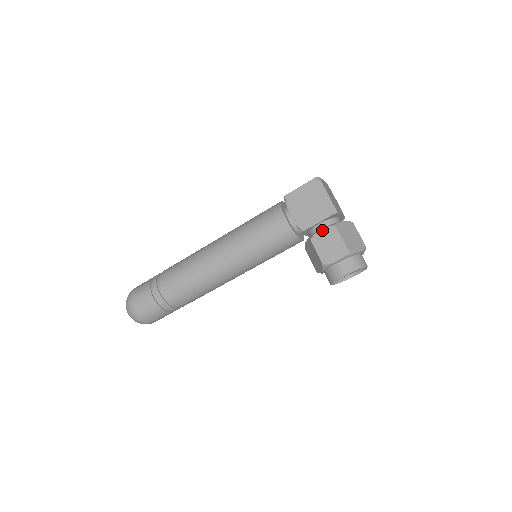
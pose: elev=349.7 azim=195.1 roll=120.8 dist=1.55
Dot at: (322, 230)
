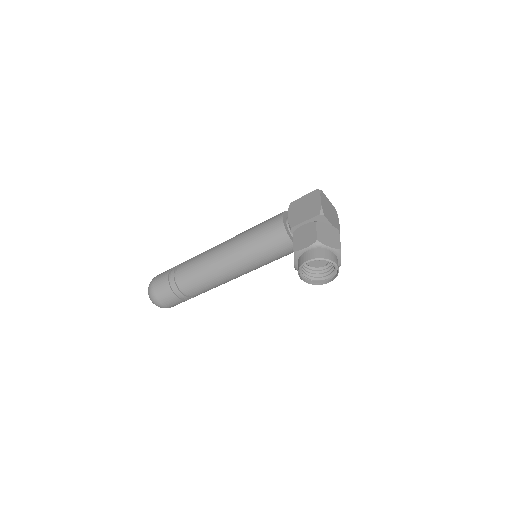
Dot at: (304, 225)
